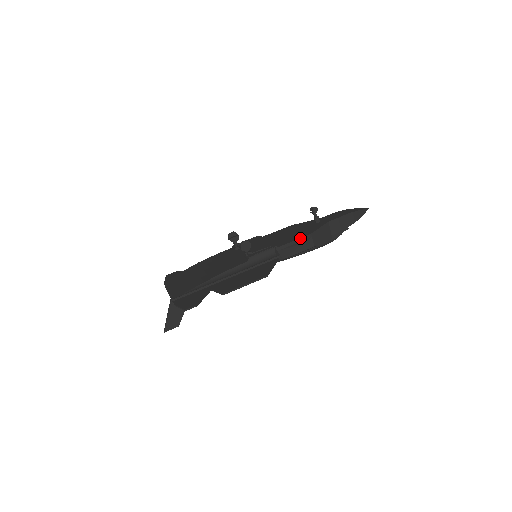
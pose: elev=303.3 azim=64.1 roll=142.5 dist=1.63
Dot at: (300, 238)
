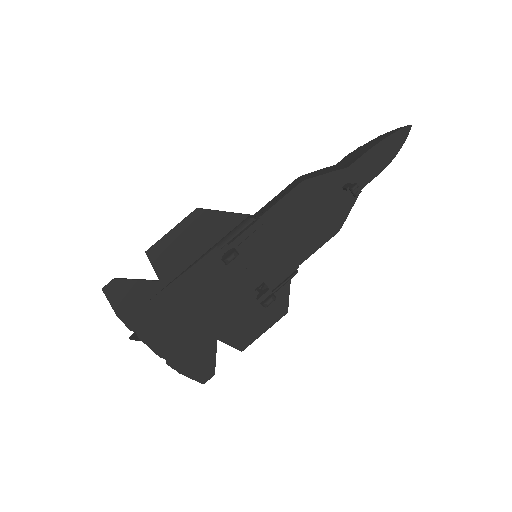
Dot at: occluded
